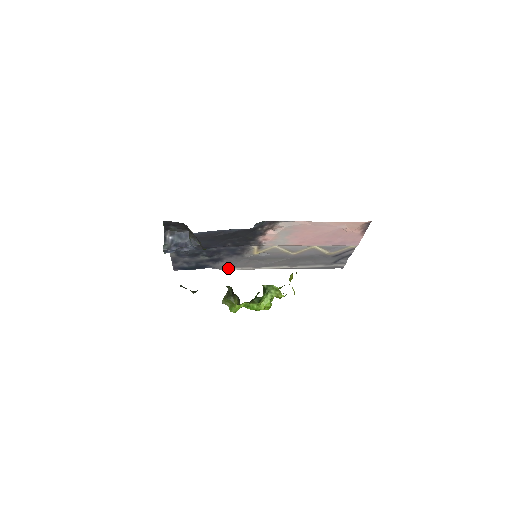
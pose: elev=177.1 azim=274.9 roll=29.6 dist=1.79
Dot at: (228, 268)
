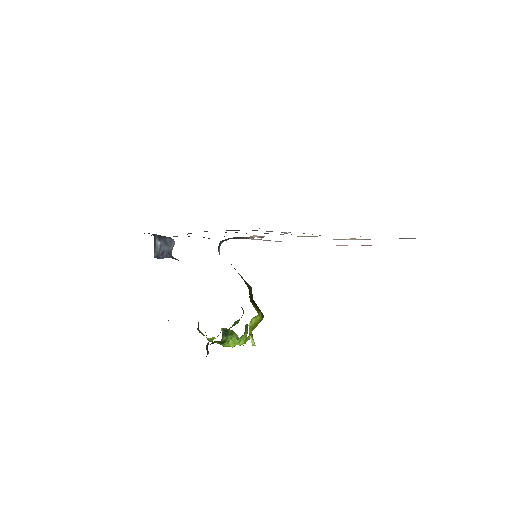
Dot at: occluded
